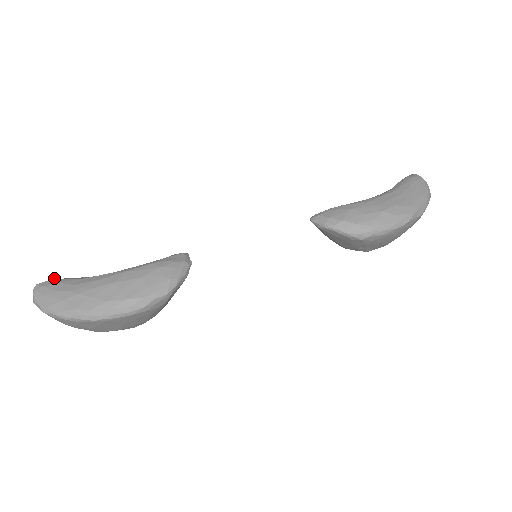
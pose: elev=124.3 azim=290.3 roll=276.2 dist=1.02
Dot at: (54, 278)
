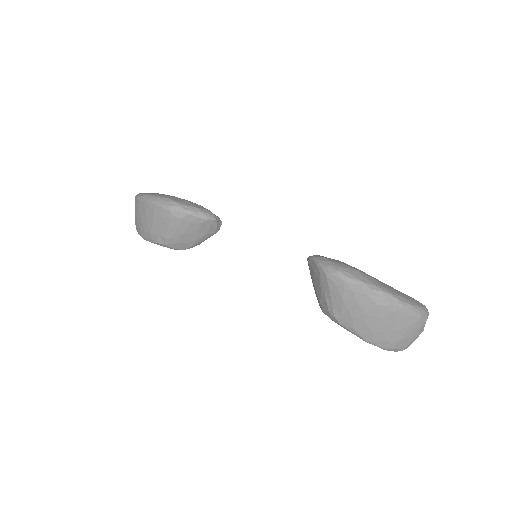
Dot at: occluded
